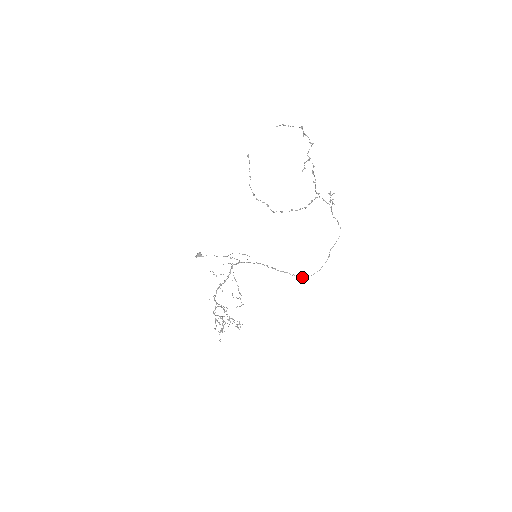
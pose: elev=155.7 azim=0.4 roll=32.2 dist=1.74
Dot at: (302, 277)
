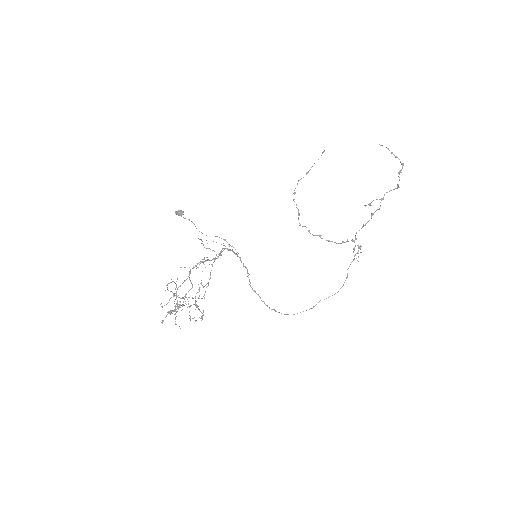
Dot at: (274, 310)
